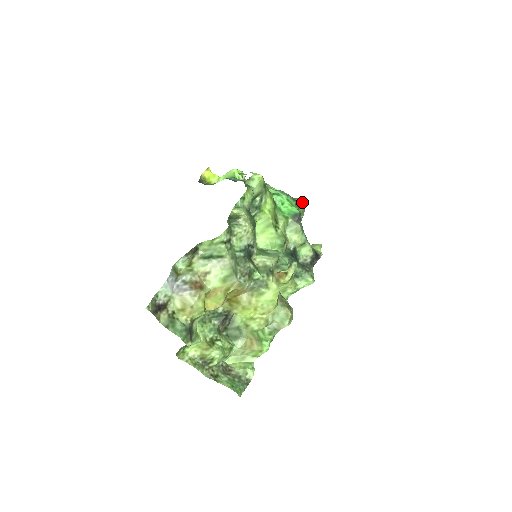
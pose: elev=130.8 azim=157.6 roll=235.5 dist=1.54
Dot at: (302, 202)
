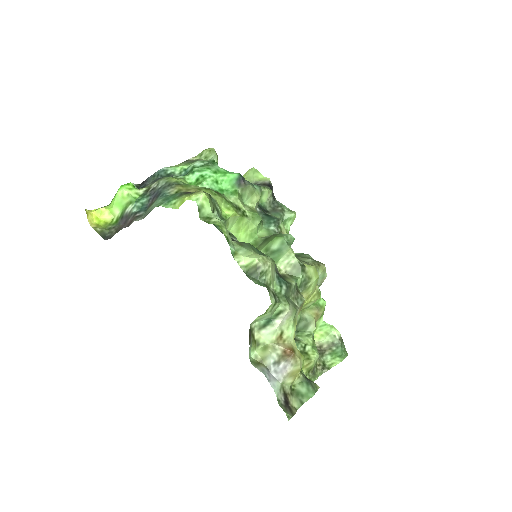
Dot at: (216, 155)
